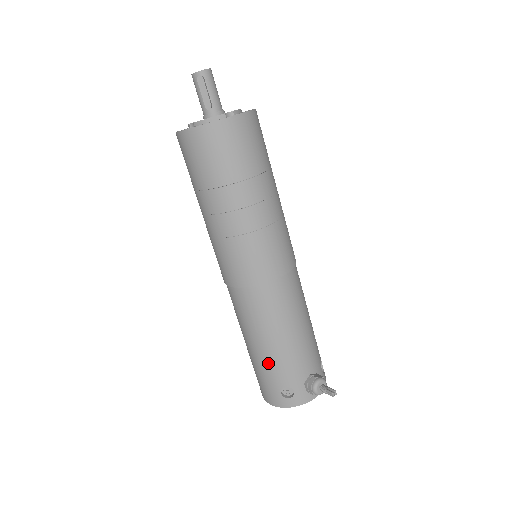
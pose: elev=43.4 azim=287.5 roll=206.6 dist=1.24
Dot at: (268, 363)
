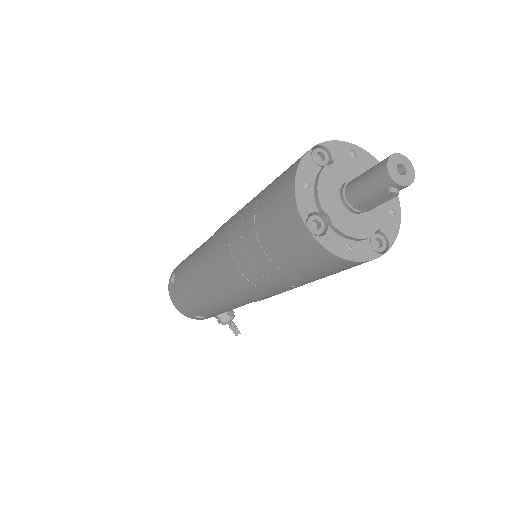
Dot at: (201, 310)
